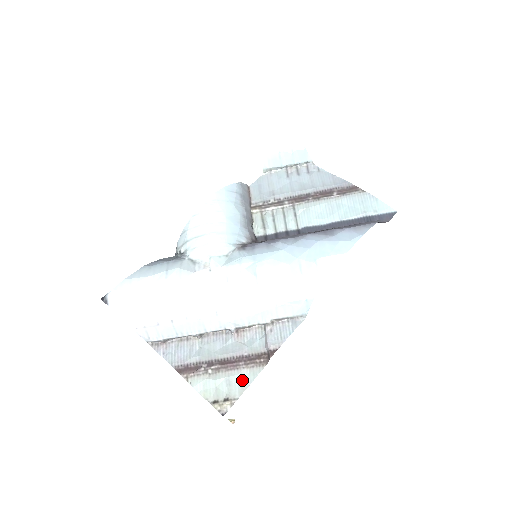
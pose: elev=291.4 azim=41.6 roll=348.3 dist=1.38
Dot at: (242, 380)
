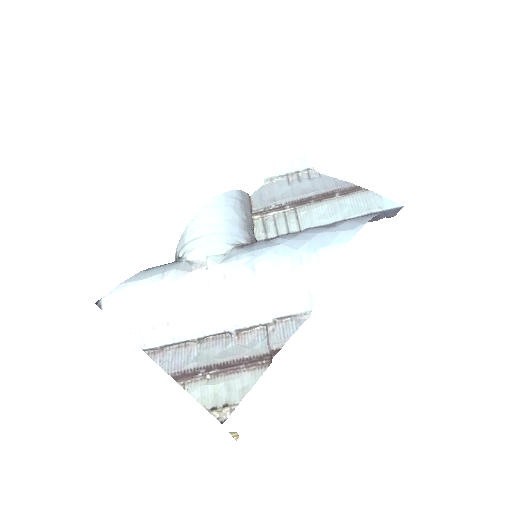
Dot at: (243, 384)
